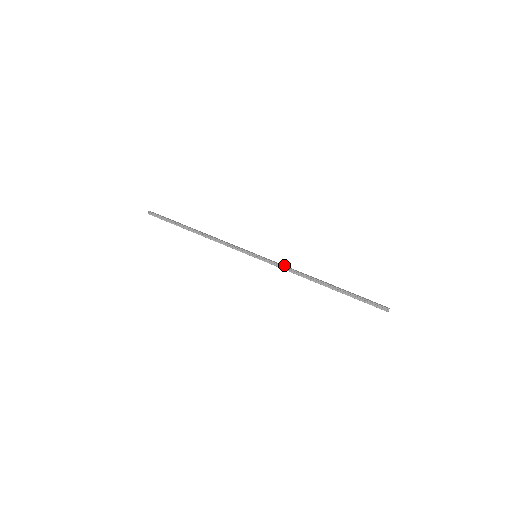
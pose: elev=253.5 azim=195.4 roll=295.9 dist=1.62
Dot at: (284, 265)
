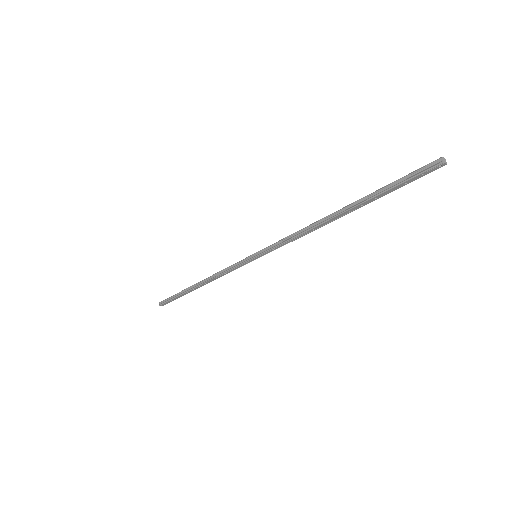
Dot at: (287, 238)
